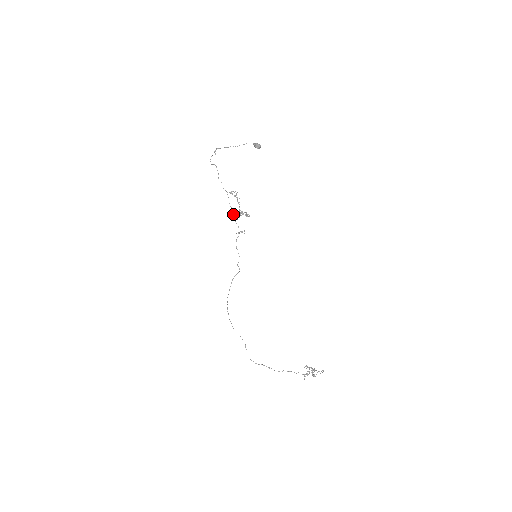
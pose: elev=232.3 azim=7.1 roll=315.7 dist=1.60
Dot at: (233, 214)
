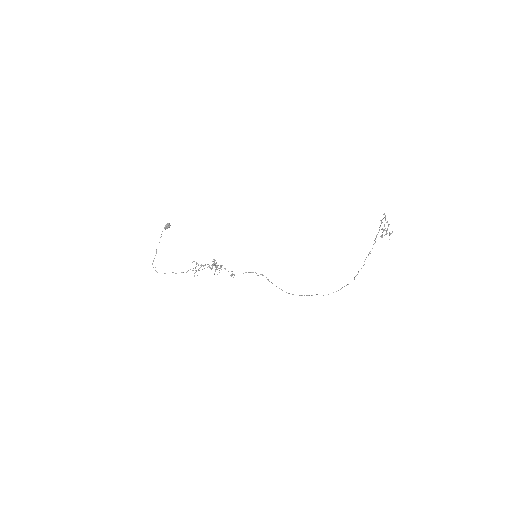
Dot at: occluded
